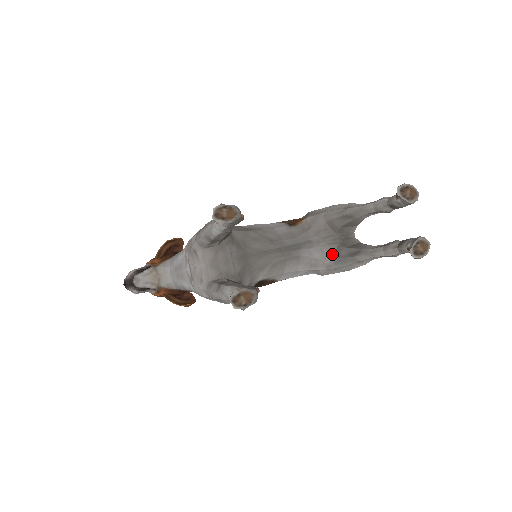
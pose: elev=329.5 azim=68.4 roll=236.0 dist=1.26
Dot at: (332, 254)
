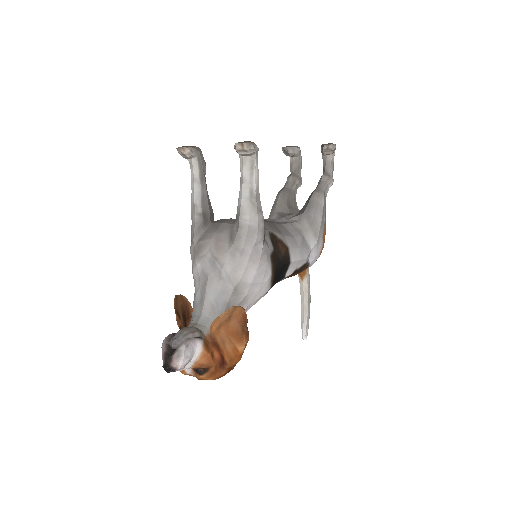
Dot at: (300, 214)
